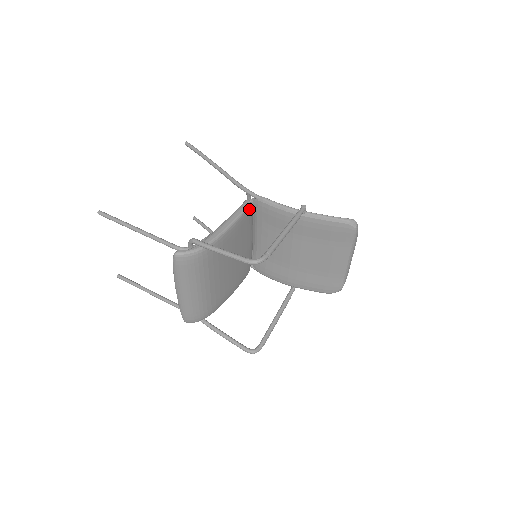
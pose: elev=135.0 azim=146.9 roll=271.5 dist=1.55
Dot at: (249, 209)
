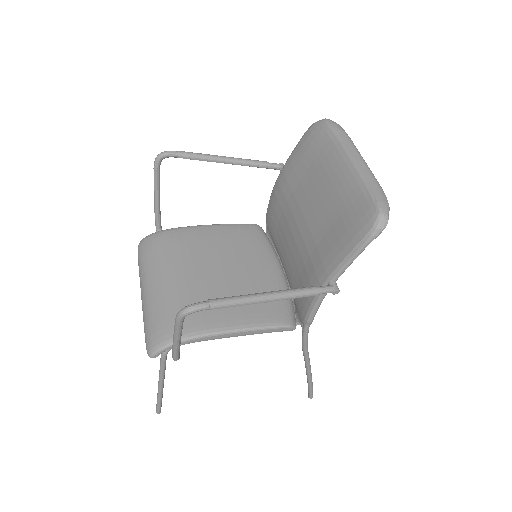
Dot at: (254, 227)
